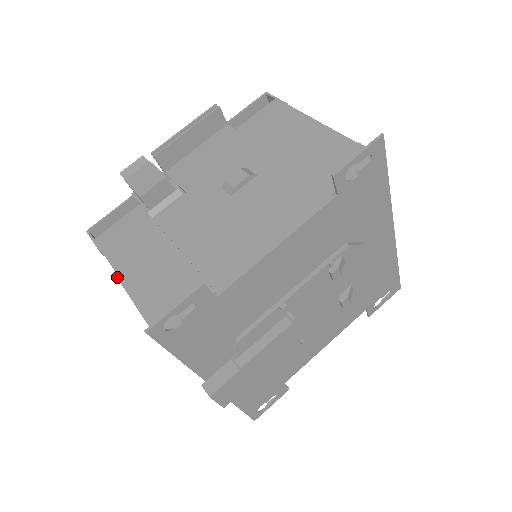
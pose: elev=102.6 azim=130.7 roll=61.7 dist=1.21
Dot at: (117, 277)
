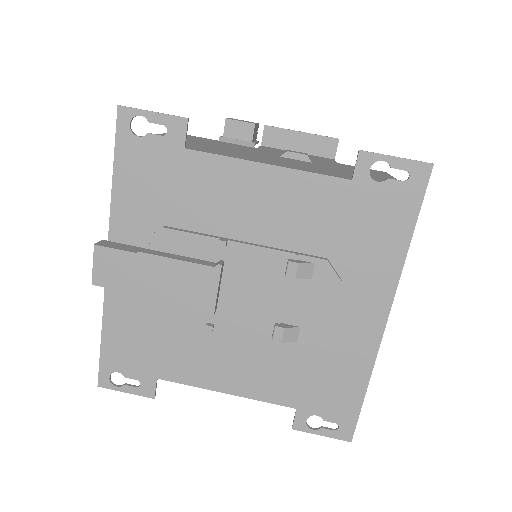
Dot at: occluded
